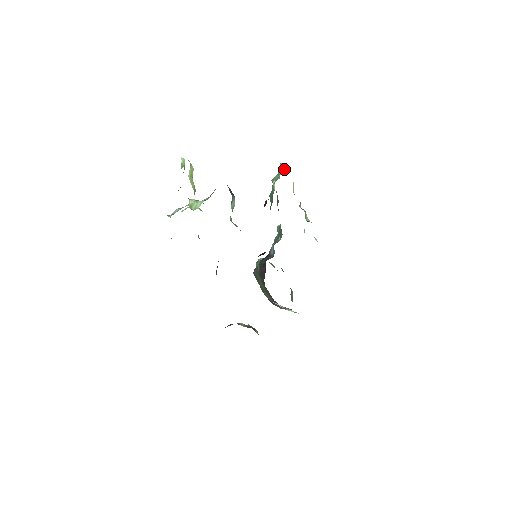
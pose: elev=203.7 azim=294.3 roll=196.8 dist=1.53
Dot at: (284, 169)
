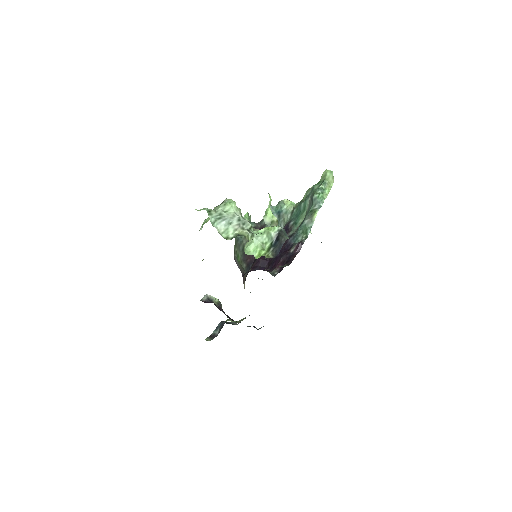
Dot at: (331, 184)
